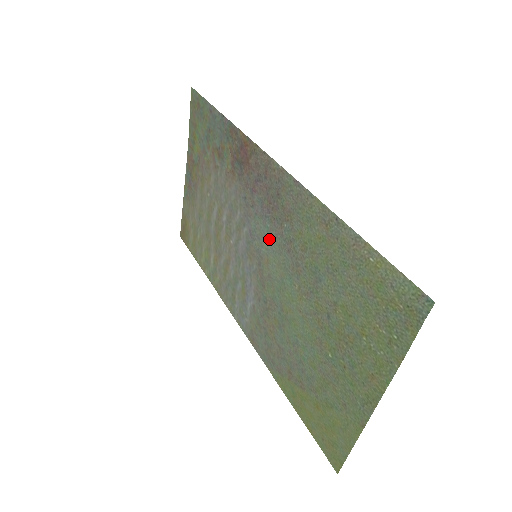
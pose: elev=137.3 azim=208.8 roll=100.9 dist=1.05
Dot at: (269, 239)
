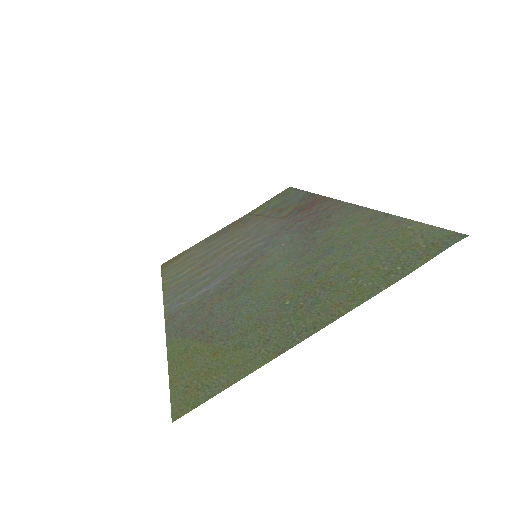
Dot at: (287, 242)
